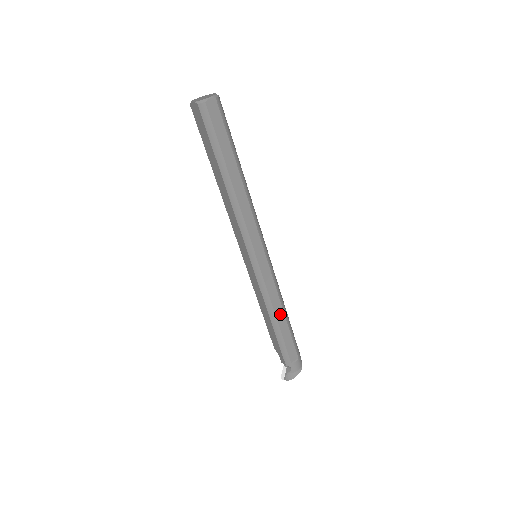
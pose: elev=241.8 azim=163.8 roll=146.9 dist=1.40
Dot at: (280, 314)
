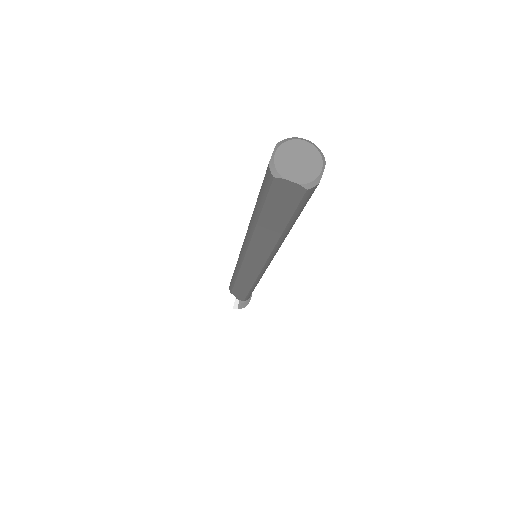
Dot at: occluded
